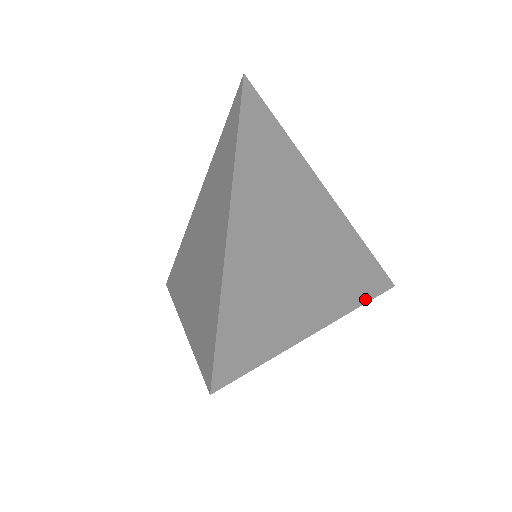
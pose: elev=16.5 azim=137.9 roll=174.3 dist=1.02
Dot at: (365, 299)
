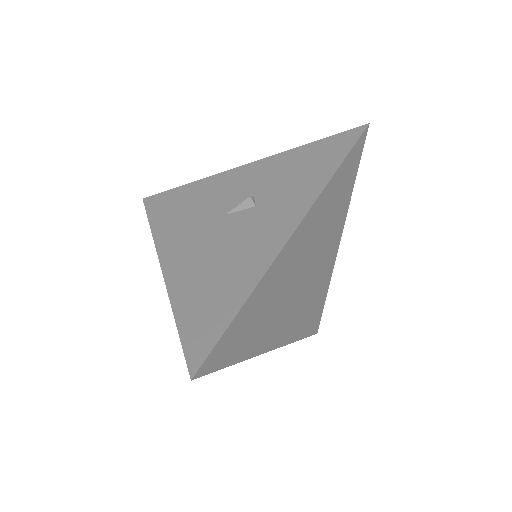
Dot at: (352, 187)
